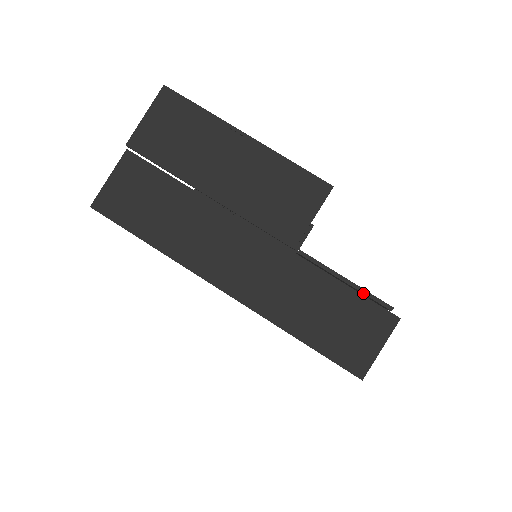
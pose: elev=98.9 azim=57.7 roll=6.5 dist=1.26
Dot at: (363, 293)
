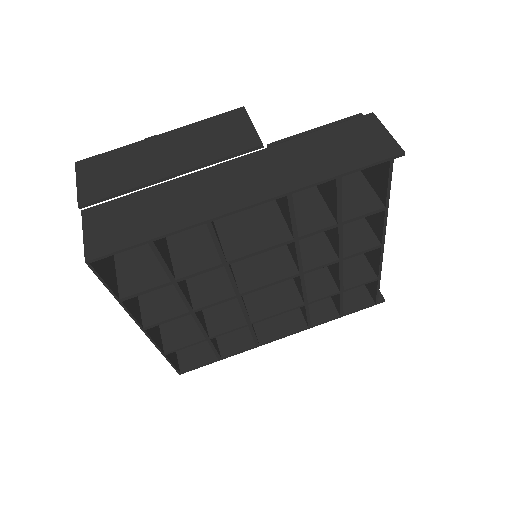
Dot at: (334, 124)
